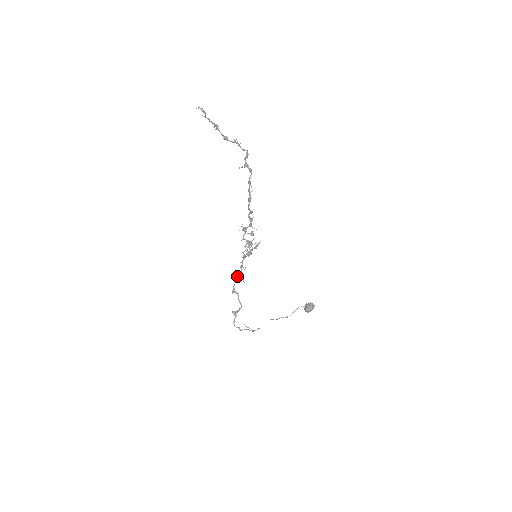
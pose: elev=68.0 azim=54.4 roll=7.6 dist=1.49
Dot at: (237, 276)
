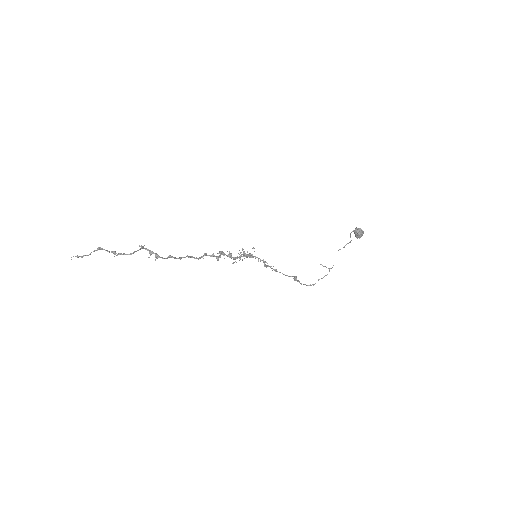
Dot at: (264, 266)
